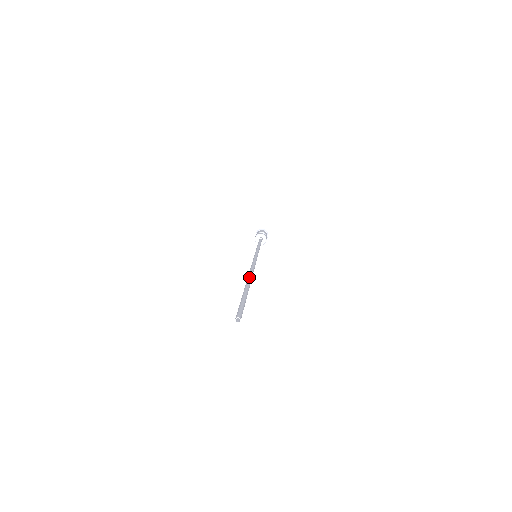
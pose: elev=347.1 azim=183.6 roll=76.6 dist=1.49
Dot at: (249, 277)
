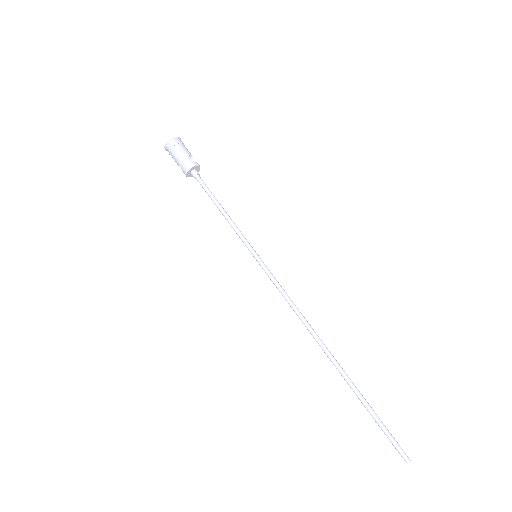
Dot at: (327, 348)
